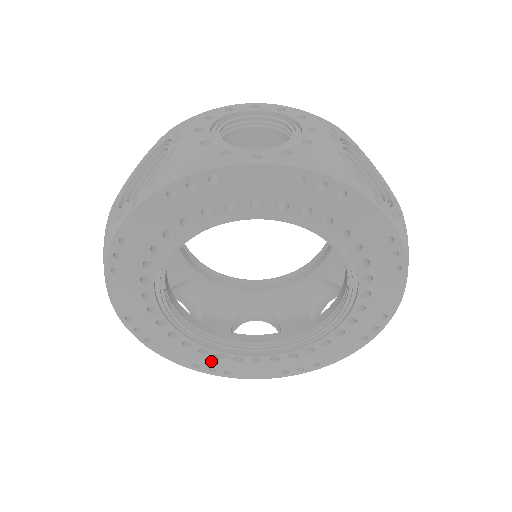
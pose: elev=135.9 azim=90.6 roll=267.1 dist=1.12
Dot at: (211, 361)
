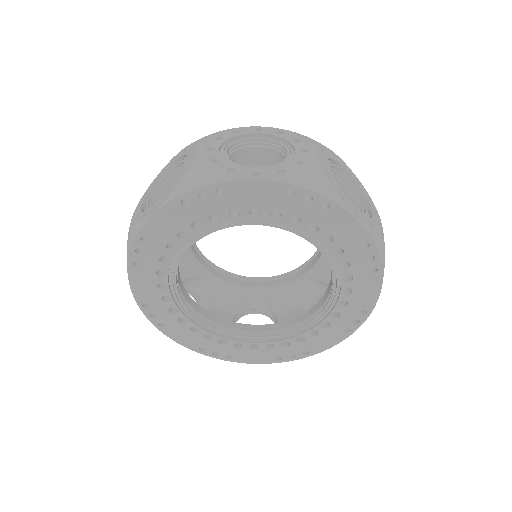
Dot at: (214, 346)
